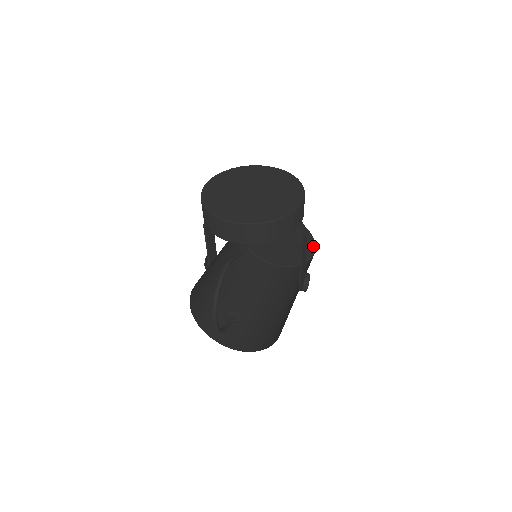
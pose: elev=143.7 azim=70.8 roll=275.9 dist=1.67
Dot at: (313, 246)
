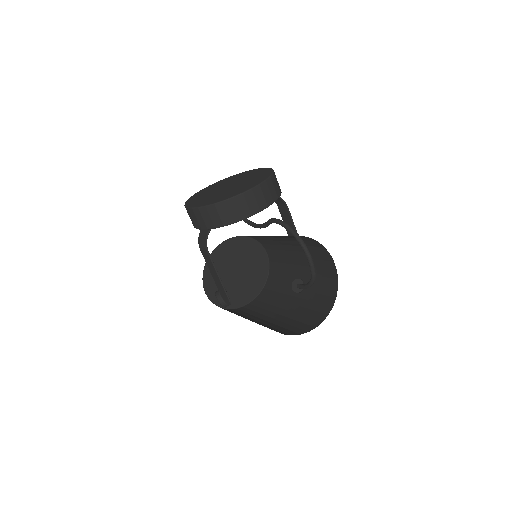
Dot at: (265, 255)
